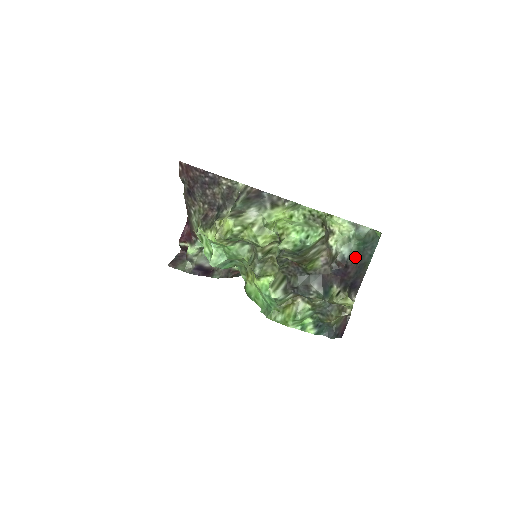
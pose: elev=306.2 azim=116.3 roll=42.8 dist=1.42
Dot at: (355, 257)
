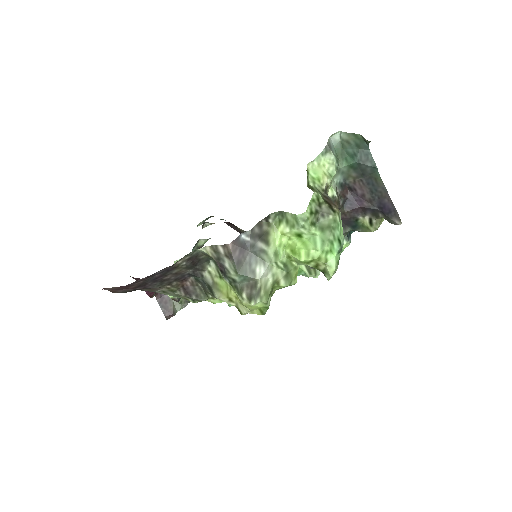
Dot at: (353, 176)
